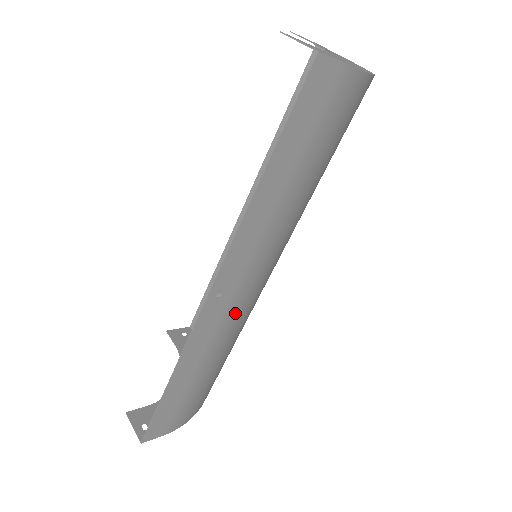
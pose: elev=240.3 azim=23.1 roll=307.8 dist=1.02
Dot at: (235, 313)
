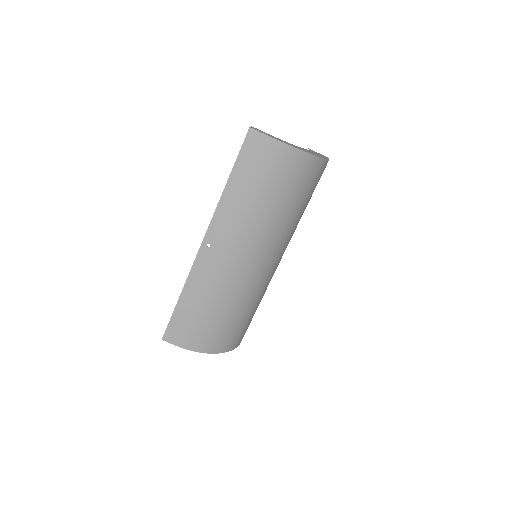
Dot at: (221, 267)
